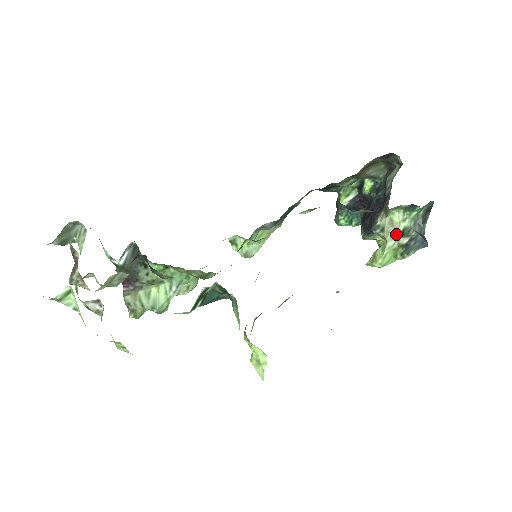
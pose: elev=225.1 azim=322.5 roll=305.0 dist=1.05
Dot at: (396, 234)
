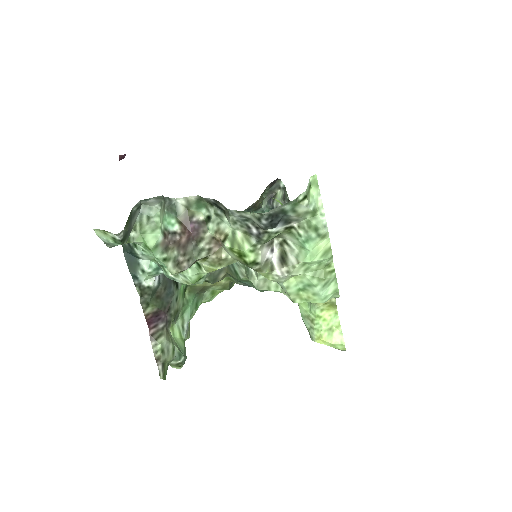
Dot at: occluded
